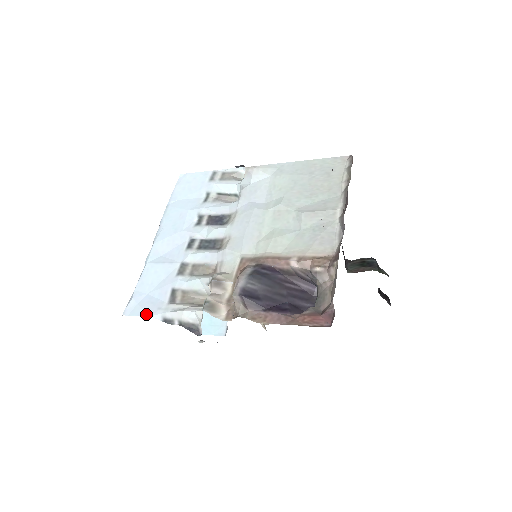
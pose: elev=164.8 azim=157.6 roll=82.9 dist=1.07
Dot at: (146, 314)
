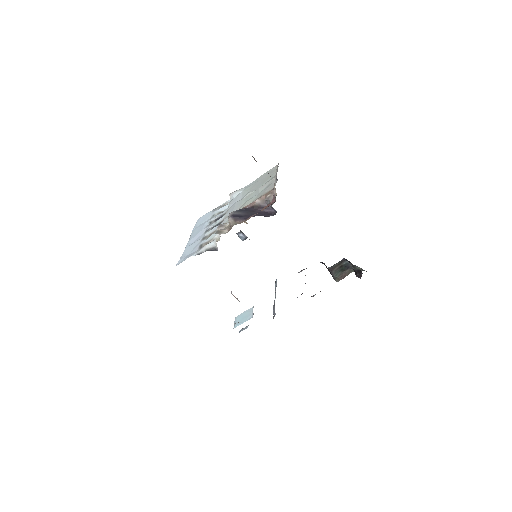
Dot at: occluded
